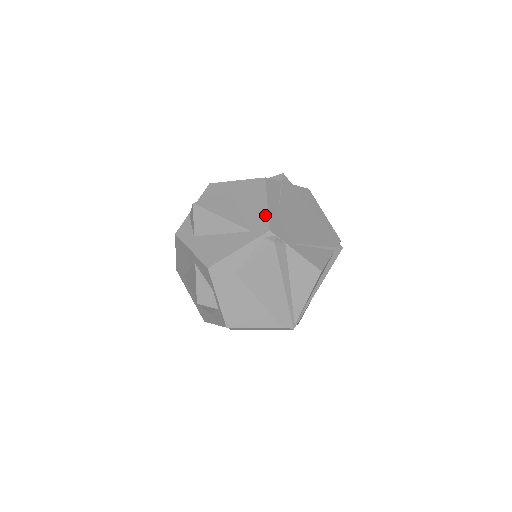
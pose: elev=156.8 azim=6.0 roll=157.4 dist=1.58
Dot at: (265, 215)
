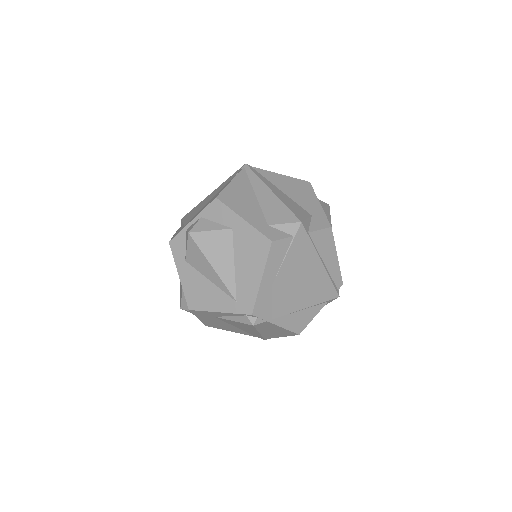
Dot at: (254, 293)
